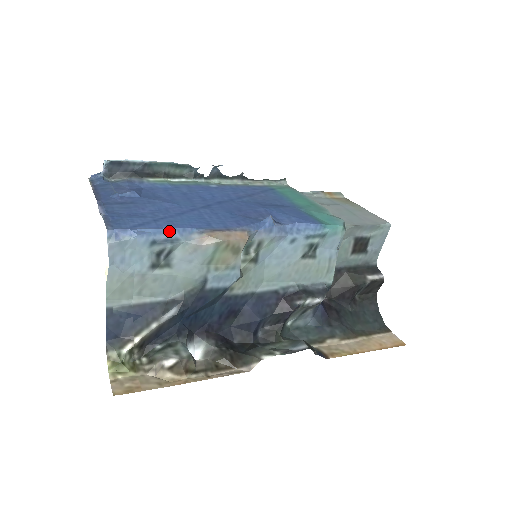
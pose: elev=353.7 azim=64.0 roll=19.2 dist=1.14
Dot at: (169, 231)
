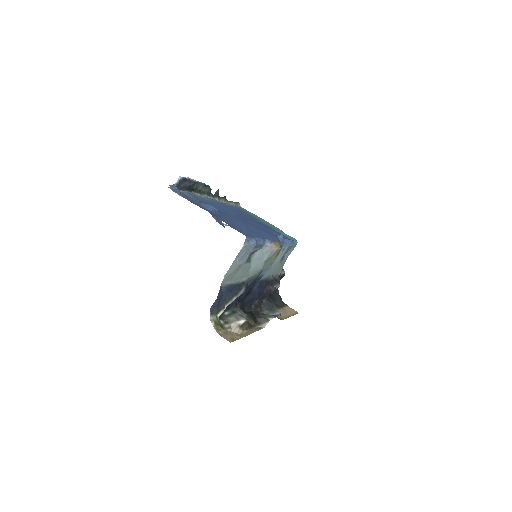
Dot at: (261, 240)
